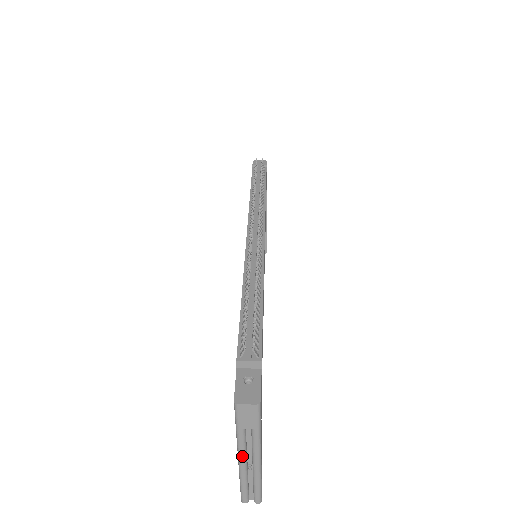
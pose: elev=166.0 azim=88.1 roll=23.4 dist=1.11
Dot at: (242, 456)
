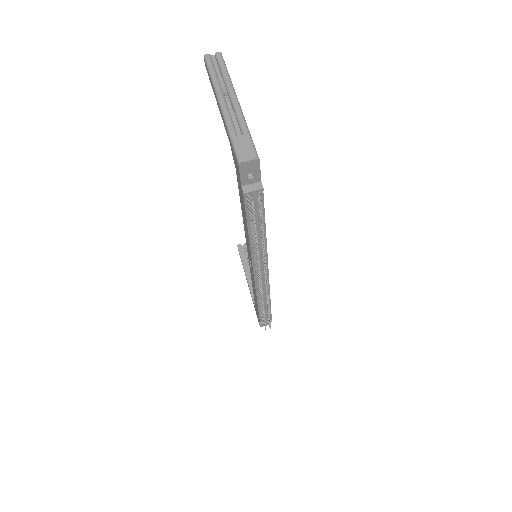
Dot at: occluded
